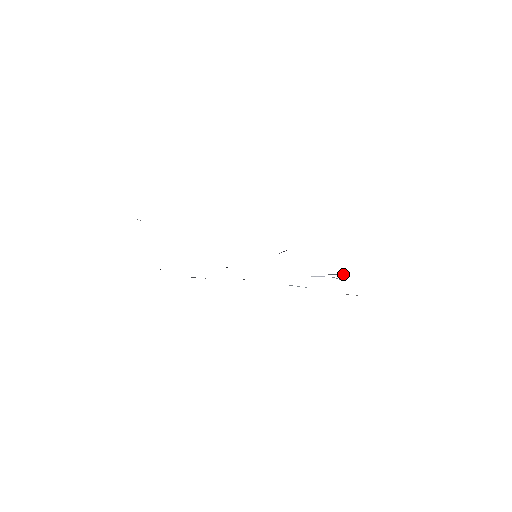
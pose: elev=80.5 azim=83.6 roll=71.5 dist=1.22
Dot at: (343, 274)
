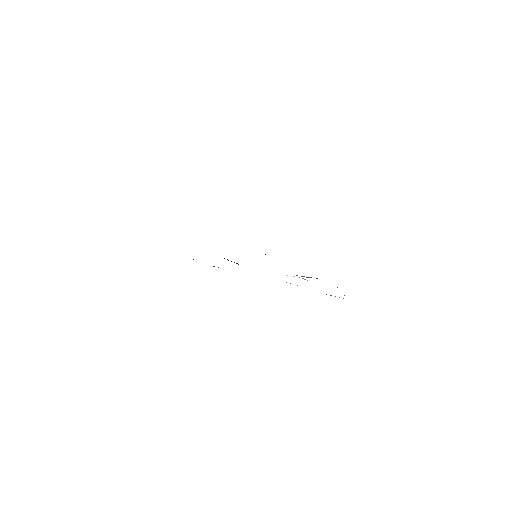
Dot at: occluded
